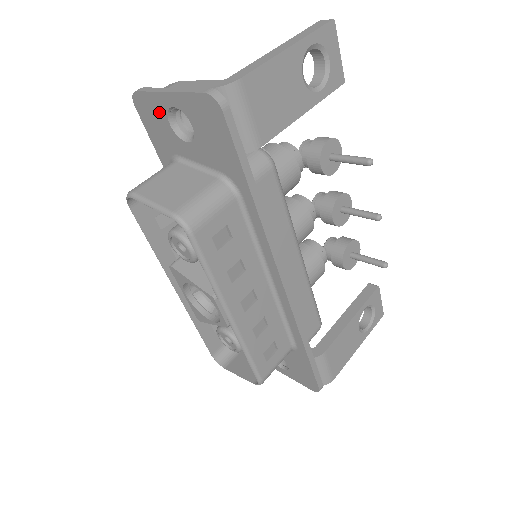
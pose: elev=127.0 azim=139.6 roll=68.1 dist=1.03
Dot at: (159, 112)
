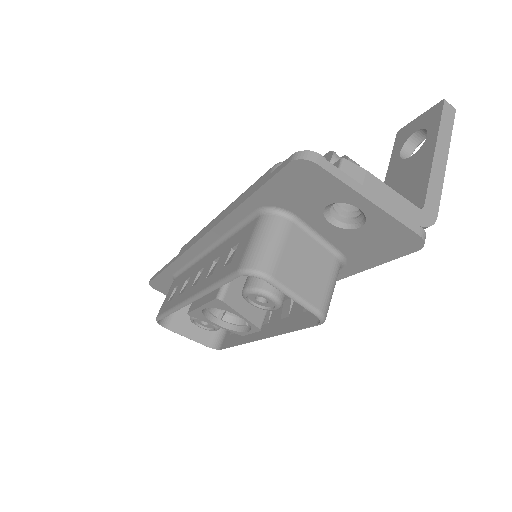
Dot at: (327, 193)
